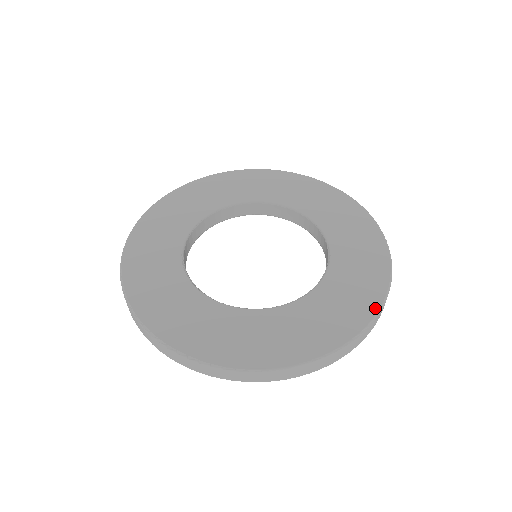
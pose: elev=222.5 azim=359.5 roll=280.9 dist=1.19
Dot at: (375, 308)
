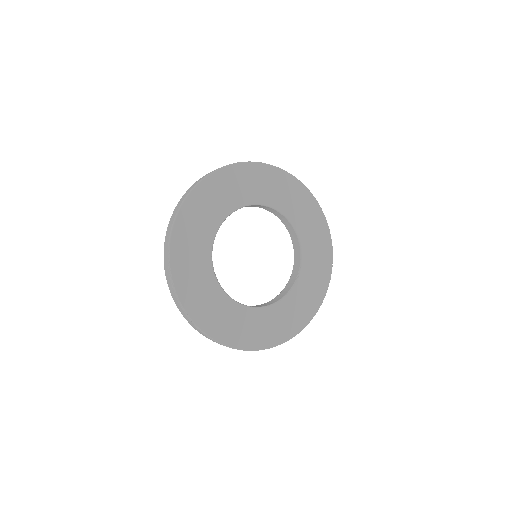
Dot at: (307, 322)
